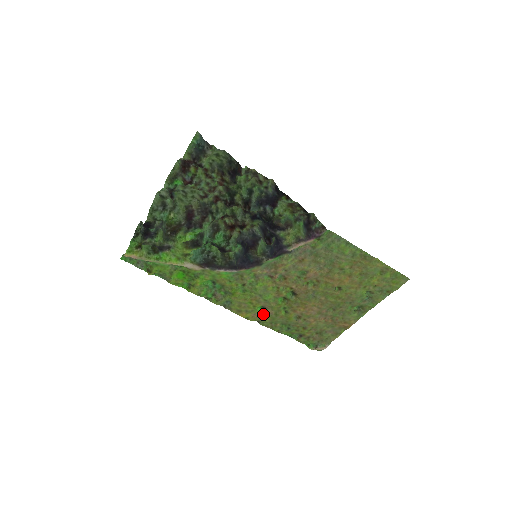
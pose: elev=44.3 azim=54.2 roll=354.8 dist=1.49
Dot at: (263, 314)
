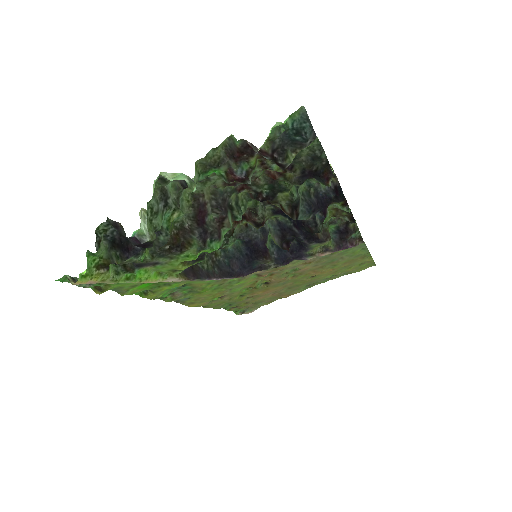
Dot at: (216, 300)
